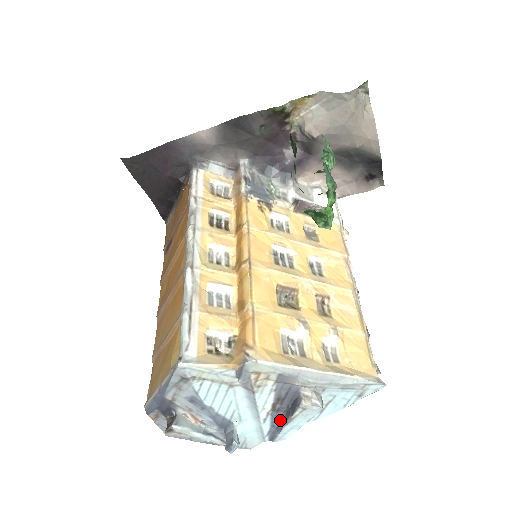
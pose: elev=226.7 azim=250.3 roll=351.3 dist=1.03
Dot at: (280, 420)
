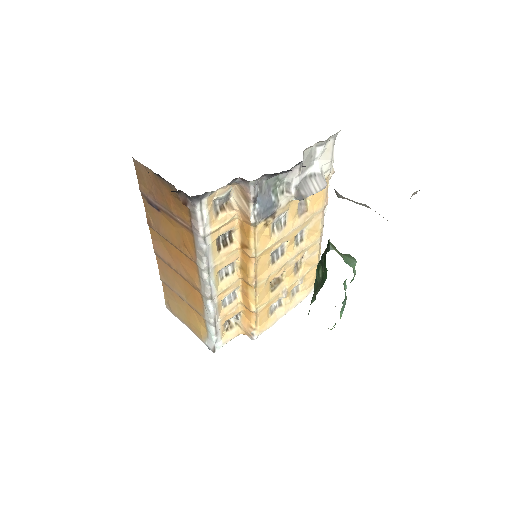
Dot at: occluded
